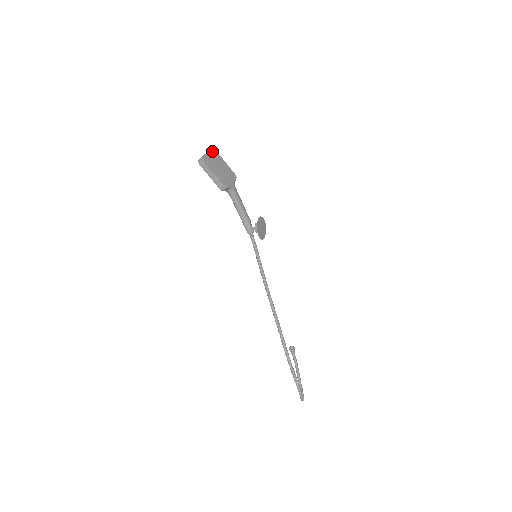
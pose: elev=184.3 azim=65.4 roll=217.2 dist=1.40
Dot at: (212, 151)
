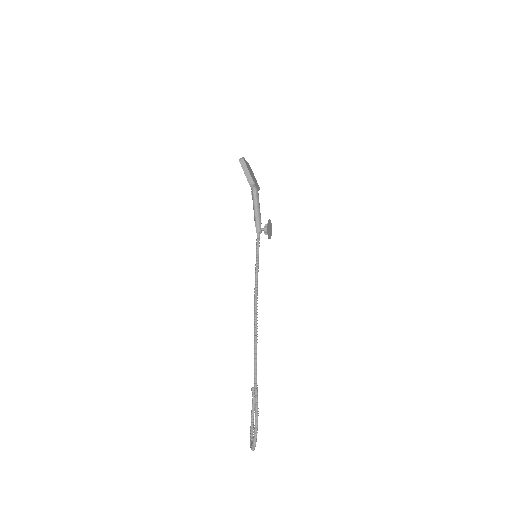
Dot at: occluded
